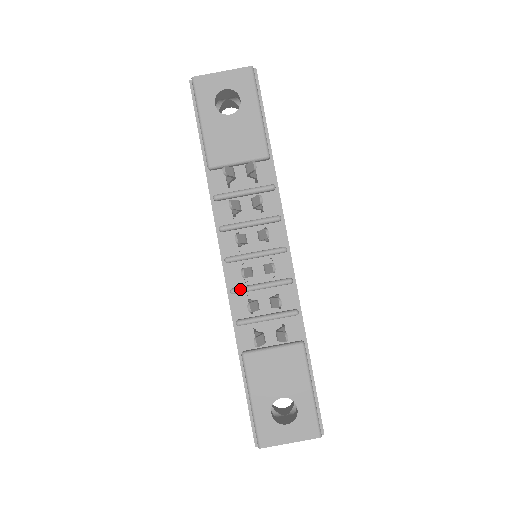
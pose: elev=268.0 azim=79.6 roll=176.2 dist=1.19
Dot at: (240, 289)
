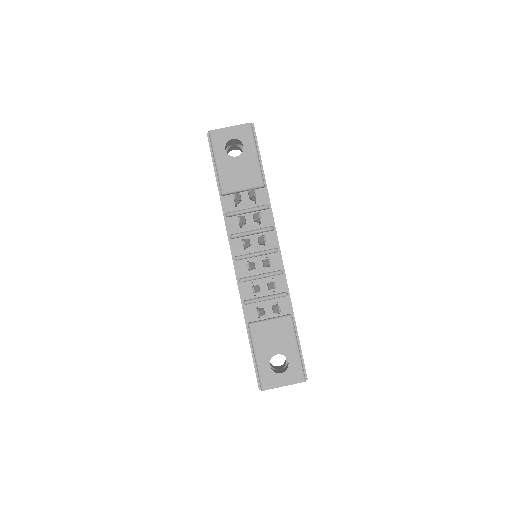
Dot at: (246, 278)
